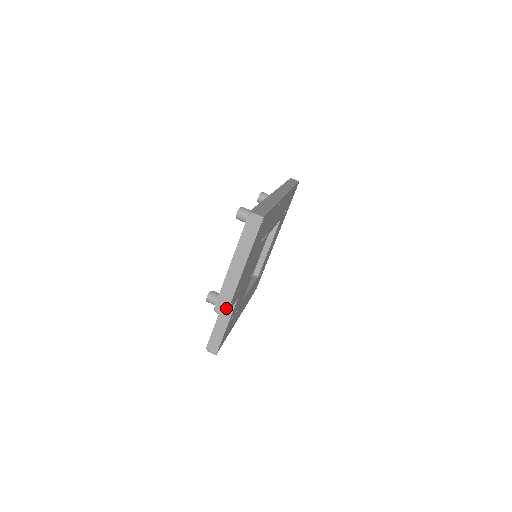
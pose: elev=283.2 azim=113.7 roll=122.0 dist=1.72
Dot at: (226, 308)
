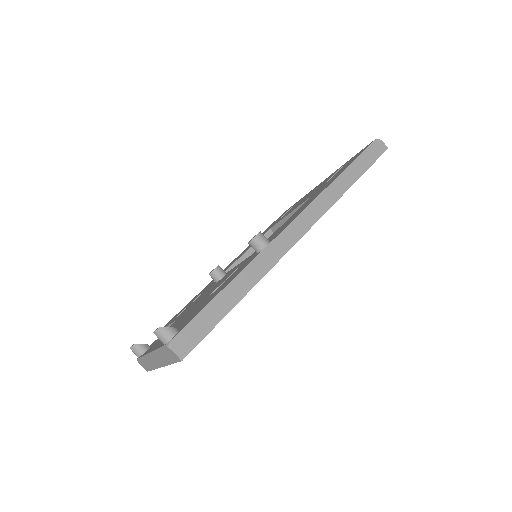
Dot at: (147, 369)
